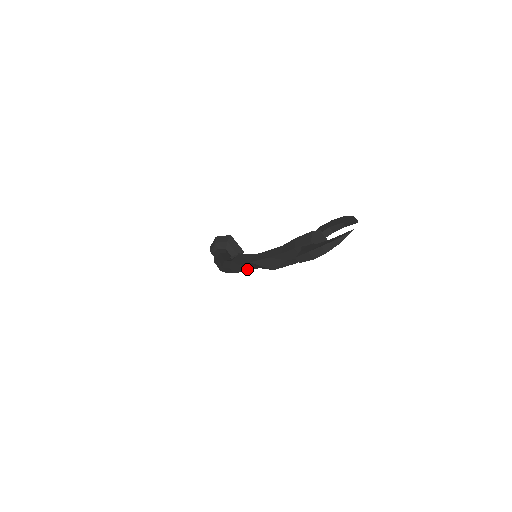
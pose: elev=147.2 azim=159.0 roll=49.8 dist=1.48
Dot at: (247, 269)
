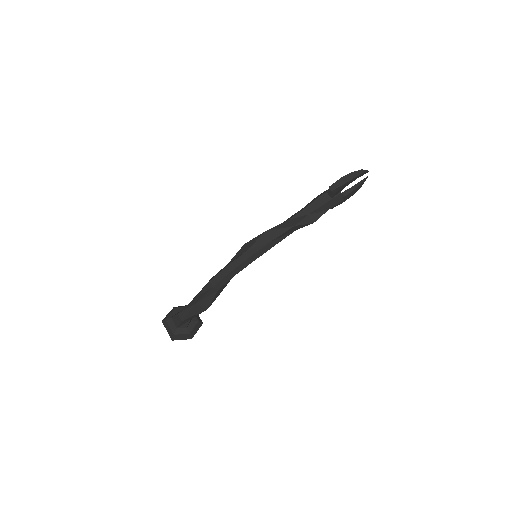
Dot at: (255, 251)
